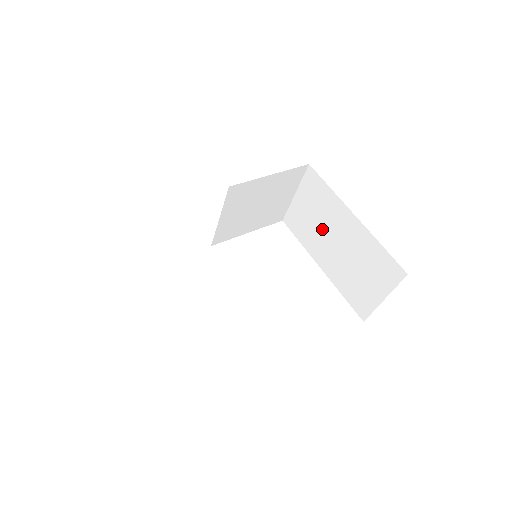
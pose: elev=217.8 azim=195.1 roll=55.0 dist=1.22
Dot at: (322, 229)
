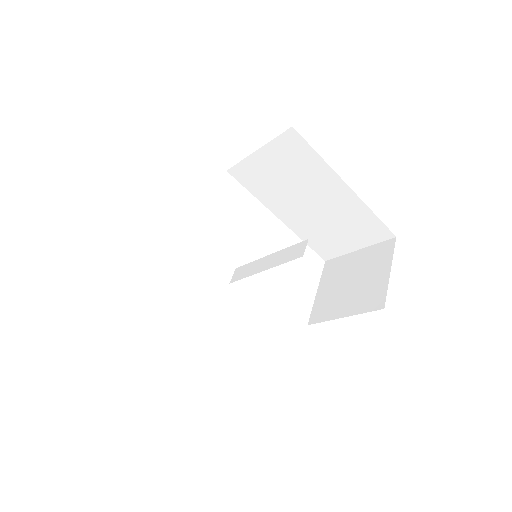
Dot at: (293, 189)
